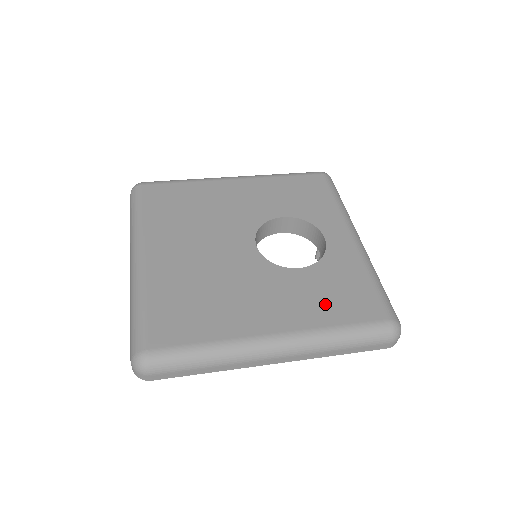
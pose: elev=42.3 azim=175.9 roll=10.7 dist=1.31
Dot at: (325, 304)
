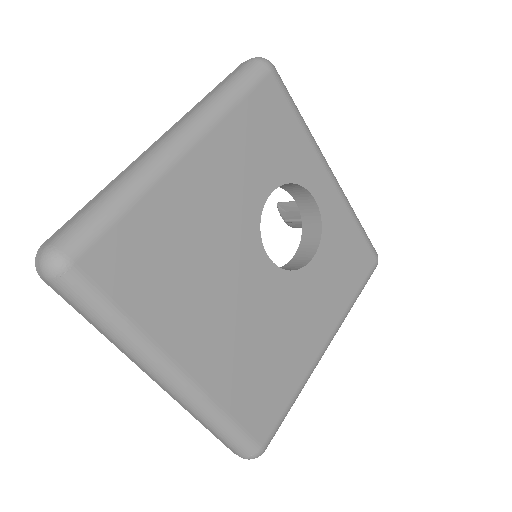
Dot at: (342, 283)
